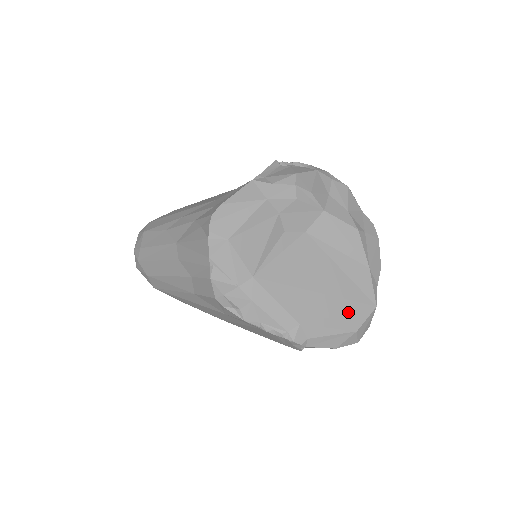
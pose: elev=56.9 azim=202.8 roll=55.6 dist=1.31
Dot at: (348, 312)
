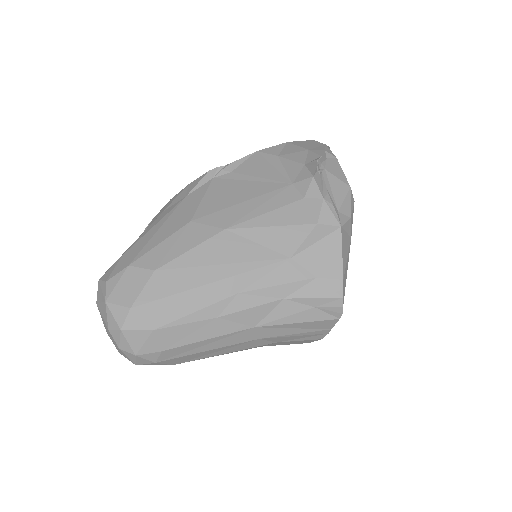
Dot at: occluded
